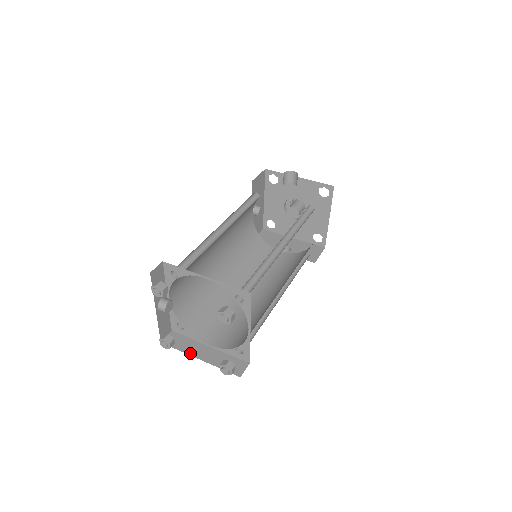
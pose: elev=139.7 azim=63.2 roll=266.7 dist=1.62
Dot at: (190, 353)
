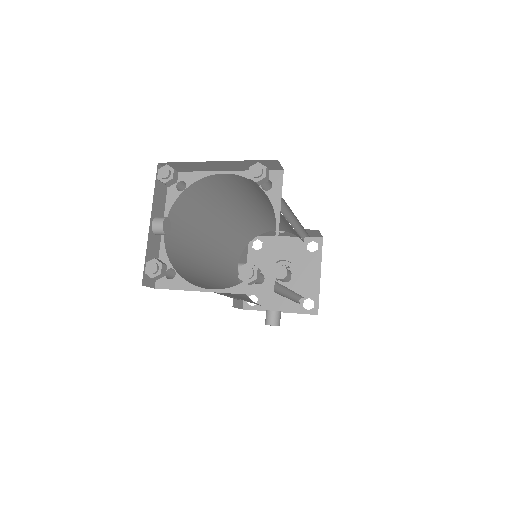
Dot at: occluded
